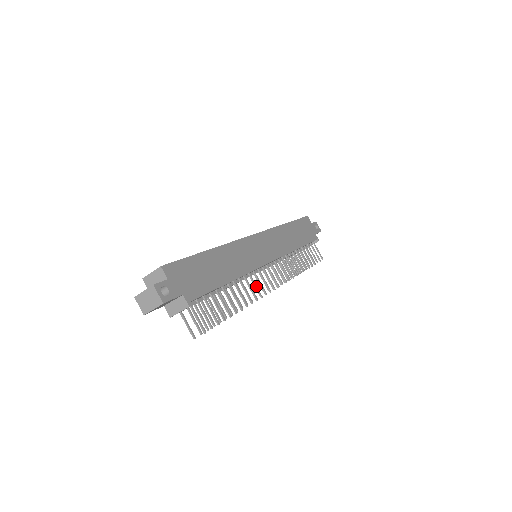
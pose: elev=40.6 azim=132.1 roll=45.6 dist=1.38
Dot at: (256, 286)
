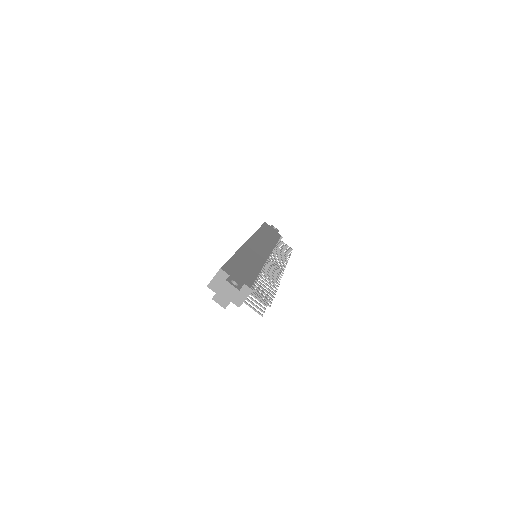
Dot at: (273, 273)
